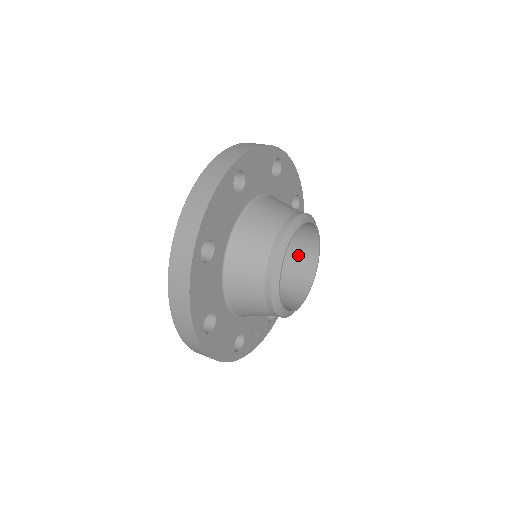
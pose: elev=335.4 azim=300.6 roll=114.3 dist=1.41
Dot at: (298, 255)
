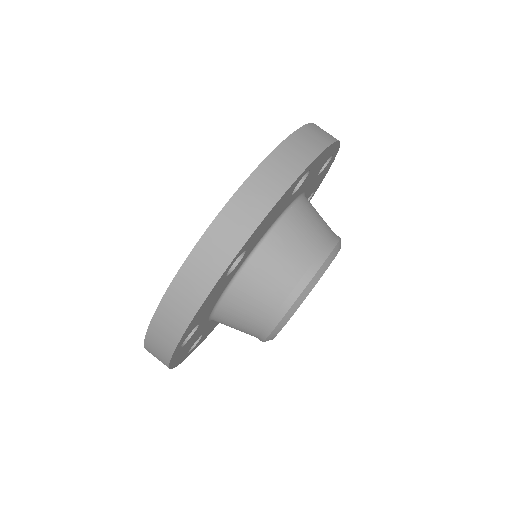
Dot at: occluded
